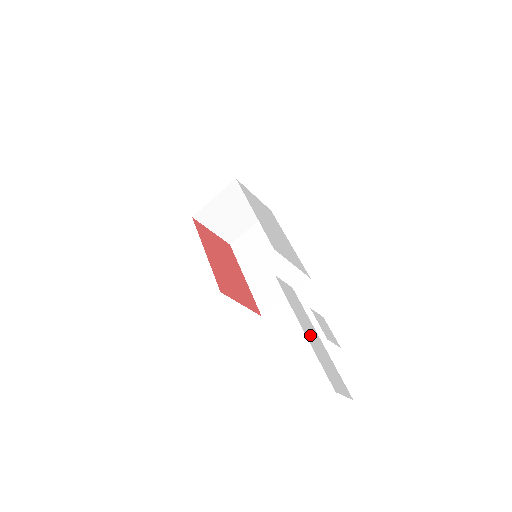
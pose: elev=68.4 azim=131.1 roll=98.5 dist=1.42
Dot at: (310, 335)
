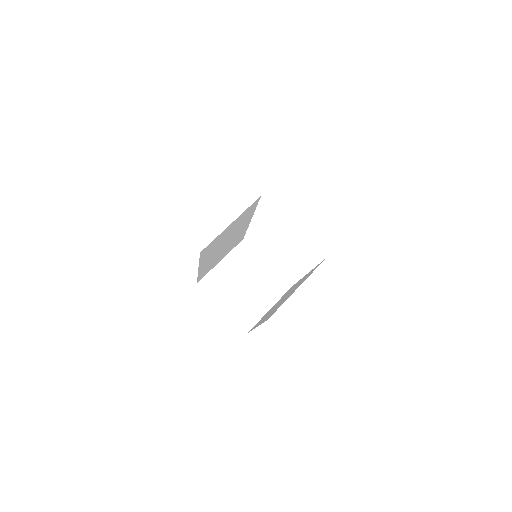
Dot at: occluded
